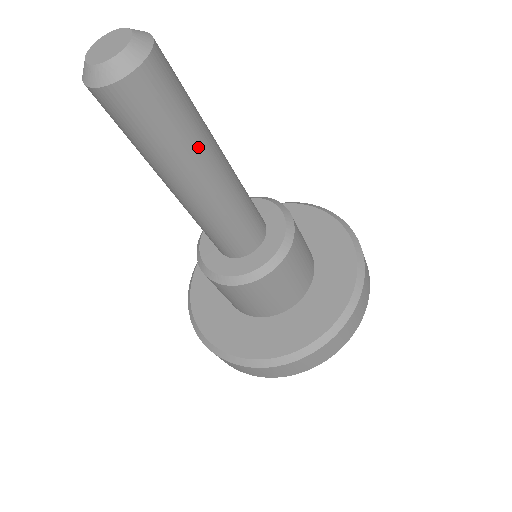
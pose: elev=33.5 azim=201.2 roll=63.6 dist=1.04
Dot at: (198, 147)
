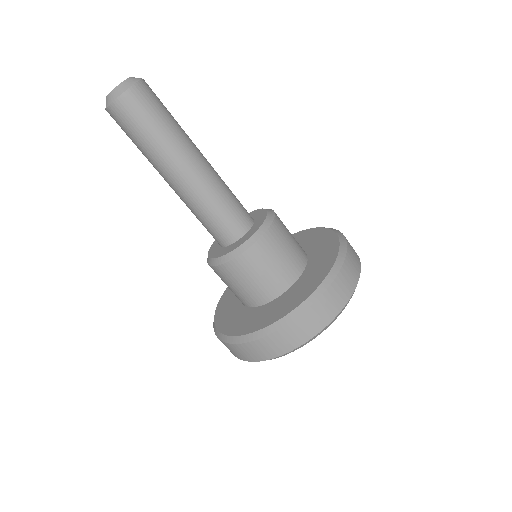
Dot at: (186, 134)
